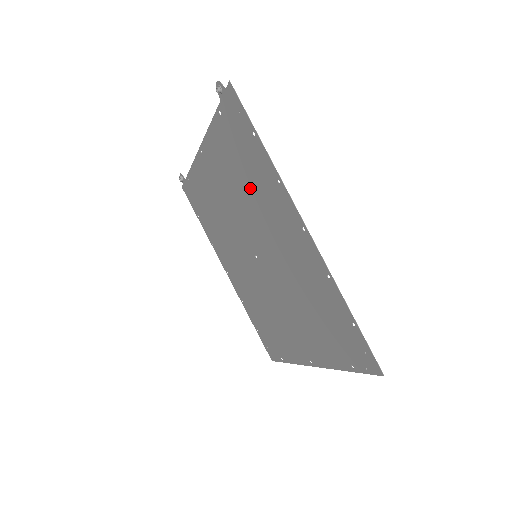
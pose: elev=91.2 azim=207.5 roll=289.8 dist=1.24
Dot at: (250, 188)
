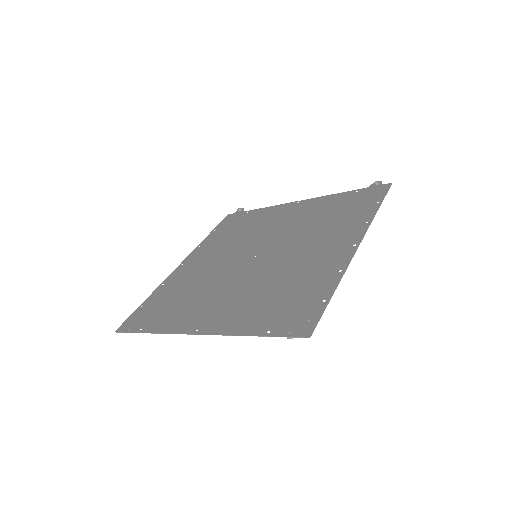
Dot at: (325, 222)
